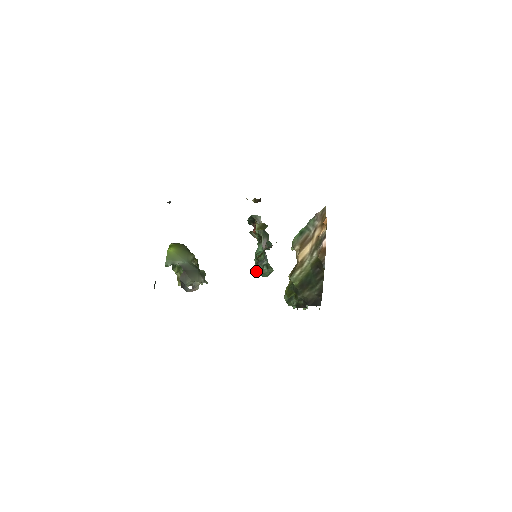
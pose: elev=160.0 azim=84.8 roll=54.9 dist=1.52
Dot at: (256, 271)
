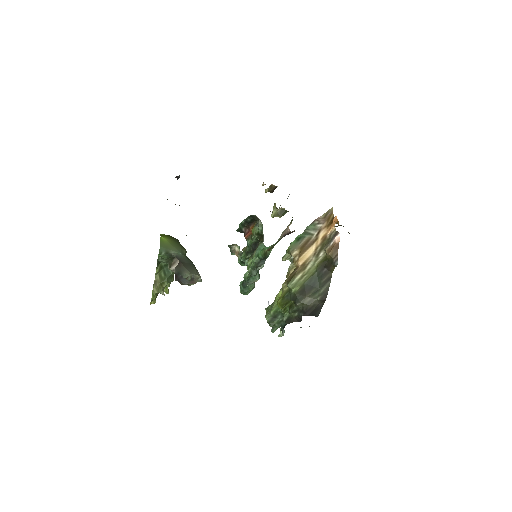
Dot at: (246, 280)
